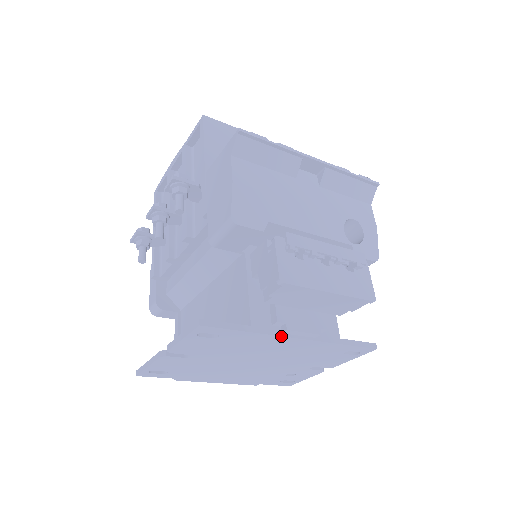
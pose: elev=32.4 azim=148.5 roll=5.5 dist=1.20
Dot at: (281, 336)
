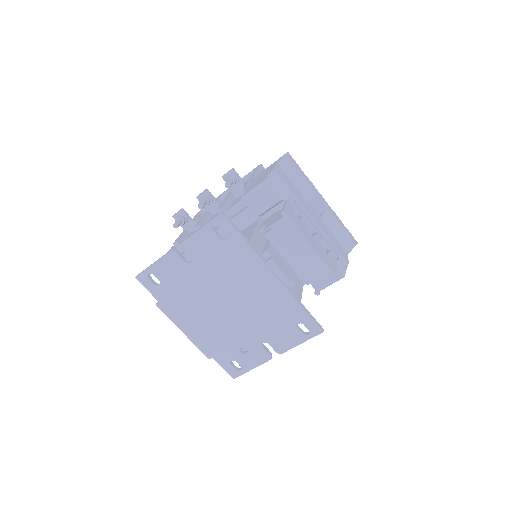
Dot at: (265, 263)
